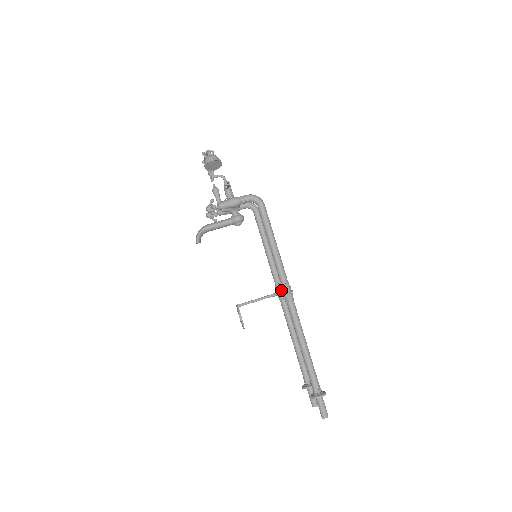
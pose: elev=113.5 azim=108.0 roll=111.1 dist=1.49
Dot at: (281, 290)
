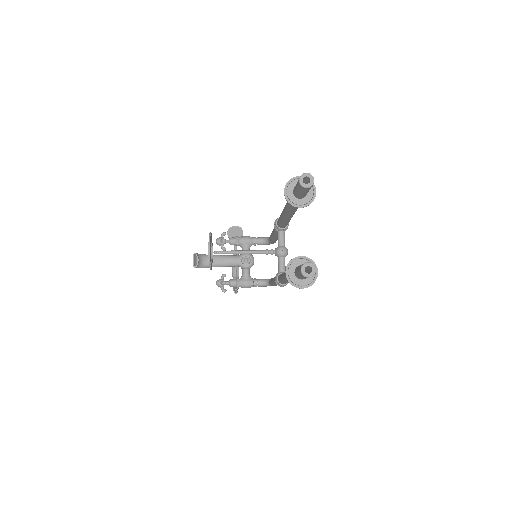
Dot at: occluded
